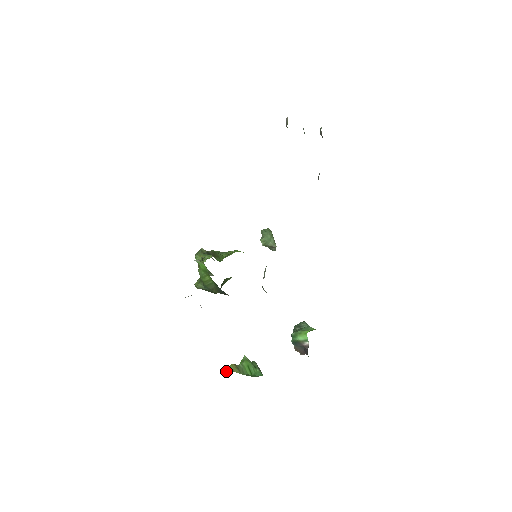
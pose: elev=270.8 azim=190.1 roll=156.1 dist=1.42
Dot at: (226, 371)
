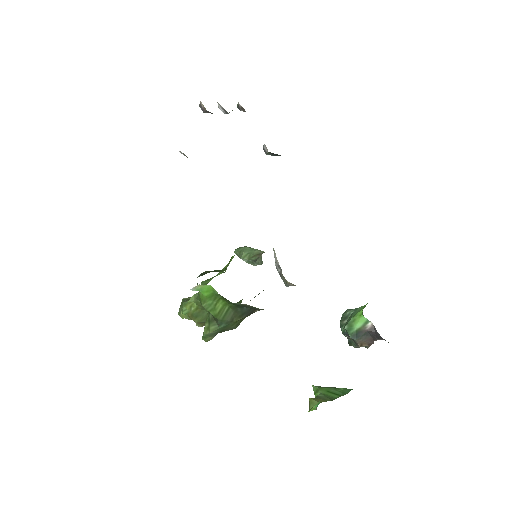
Dot at: (312, 407)
